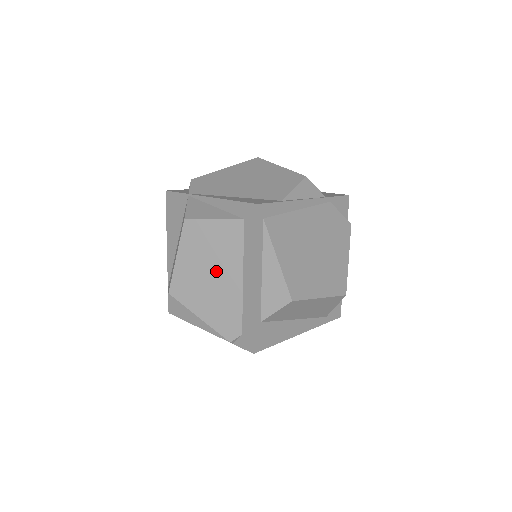
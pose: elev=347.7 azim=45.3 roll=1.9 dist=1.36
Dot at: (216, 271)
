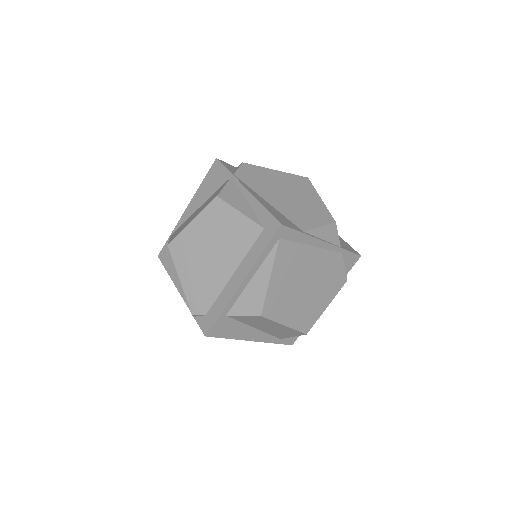
Dot at: (216, 253)
